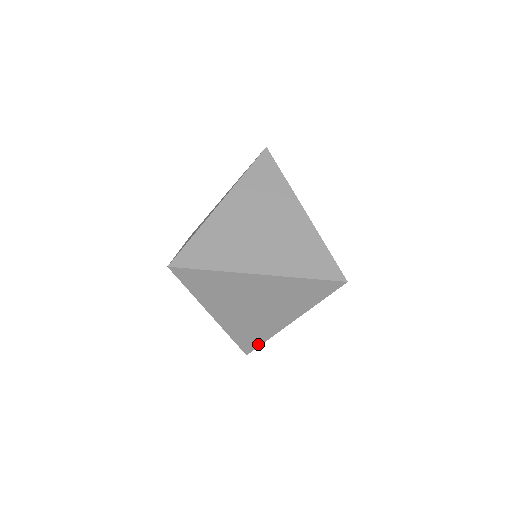
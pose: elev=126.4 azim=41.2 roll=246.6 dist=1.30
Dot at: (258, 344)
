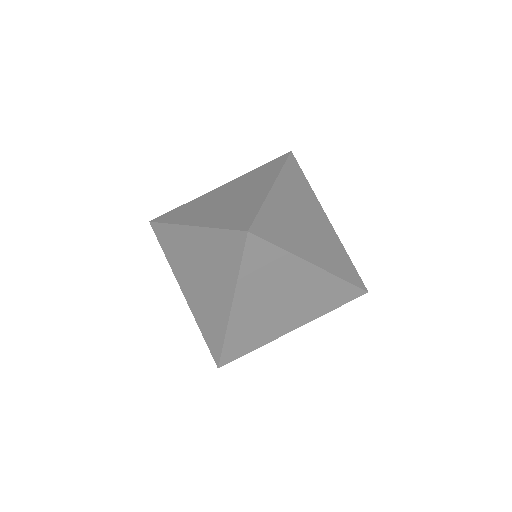
Dot at: (242, 354)
